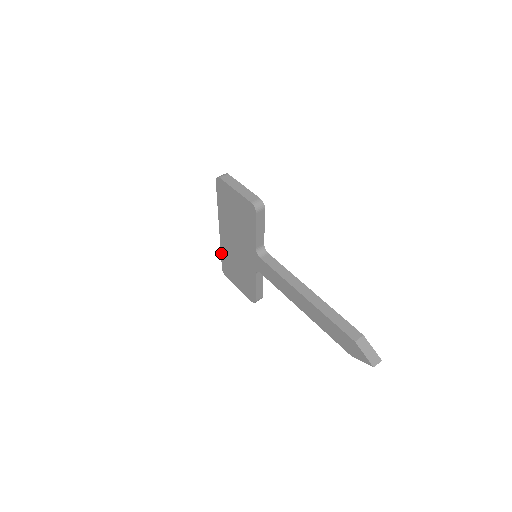
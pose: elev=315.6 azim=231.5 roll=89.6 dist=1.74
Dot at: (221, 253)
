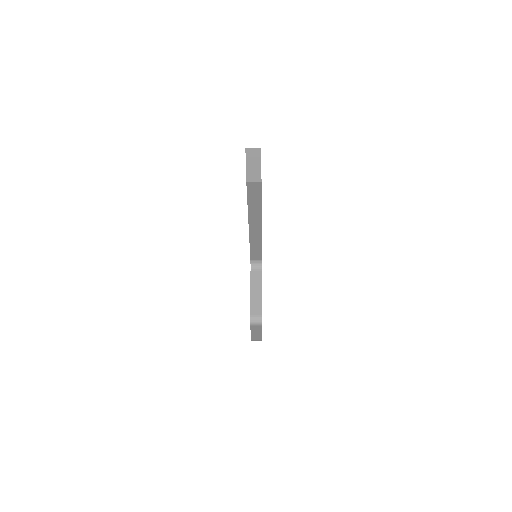
Dot at: occluded
